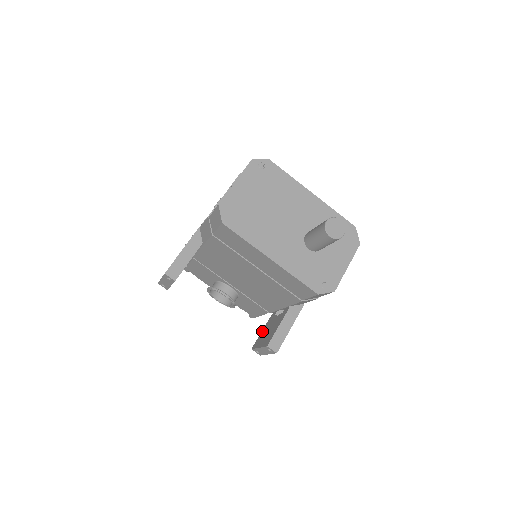
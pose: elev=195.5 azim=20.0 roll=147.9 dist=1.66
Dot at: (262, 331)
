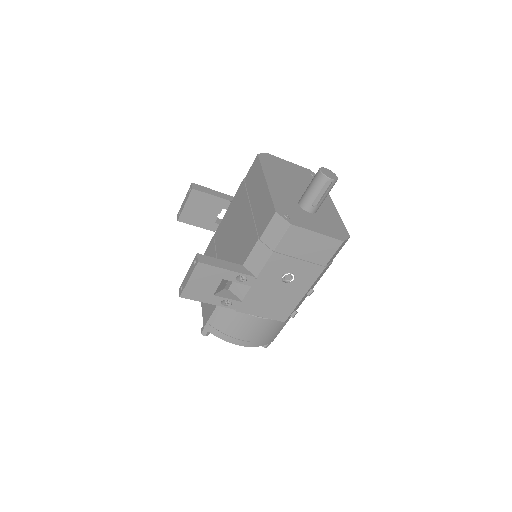
Dot at: occluded
